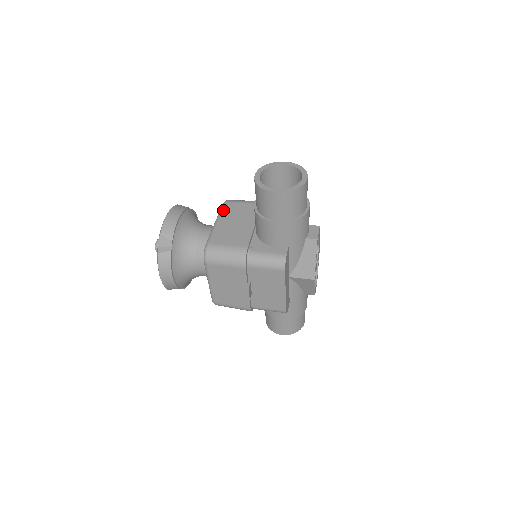
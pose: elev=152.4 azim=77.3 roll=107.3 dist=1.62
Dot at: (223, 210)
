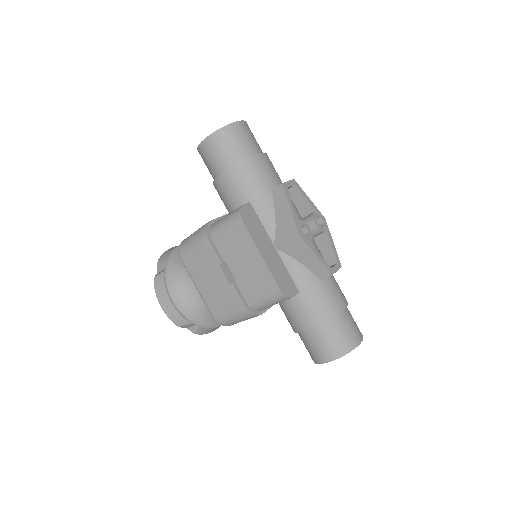
Dot at: occluded
